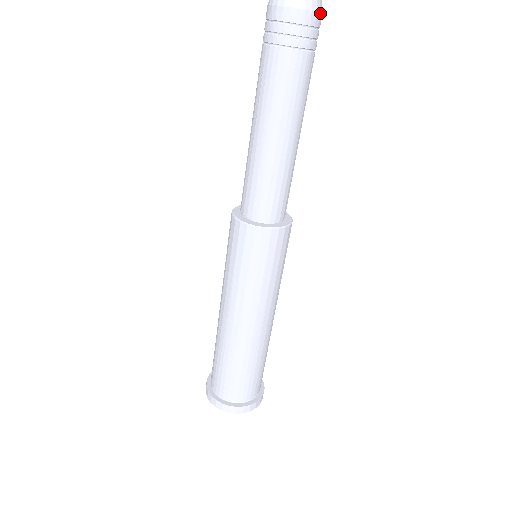
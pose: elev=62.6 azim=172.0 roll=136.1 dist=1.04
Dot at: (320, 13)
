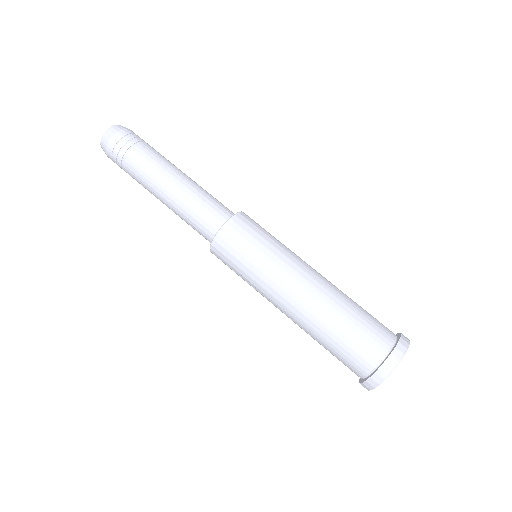
Dot at: (131, 130)
